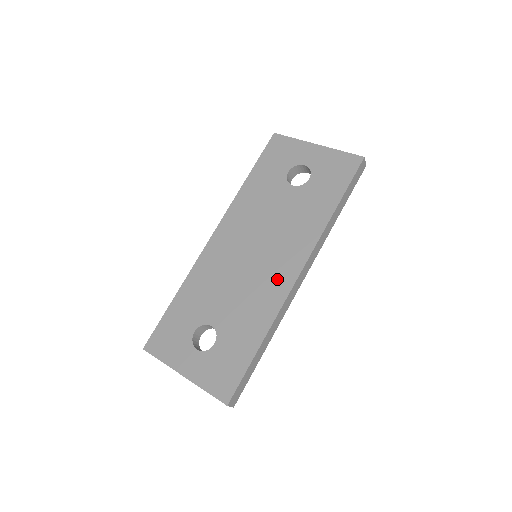
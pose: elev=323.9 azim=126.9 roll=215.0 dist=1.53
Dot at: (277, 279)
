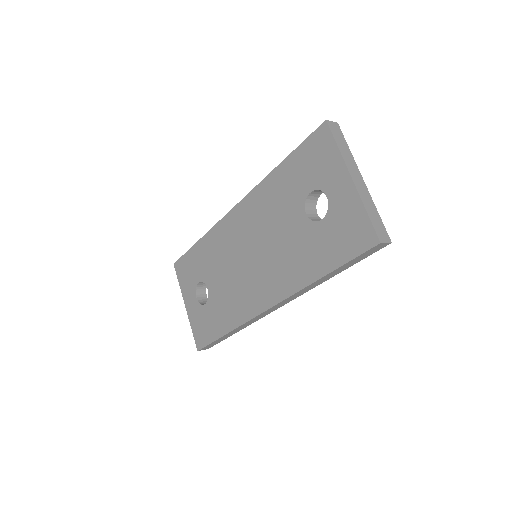
Dot at: (253, 297)
